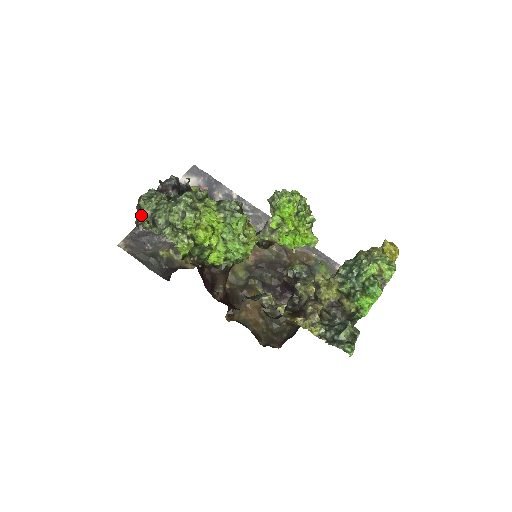
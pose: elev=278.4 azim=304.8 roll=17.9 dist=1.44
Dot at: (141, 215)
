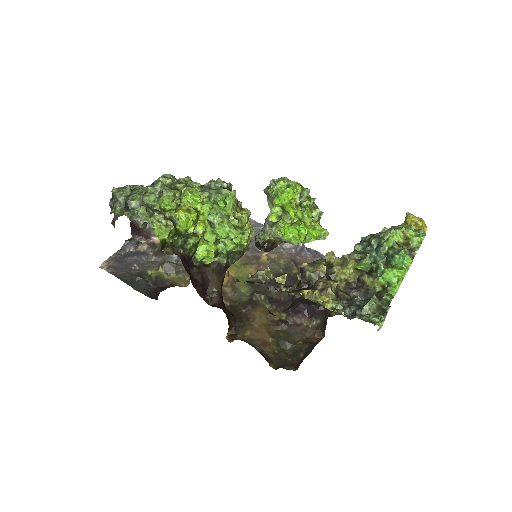
Dot at: (114, 204)
